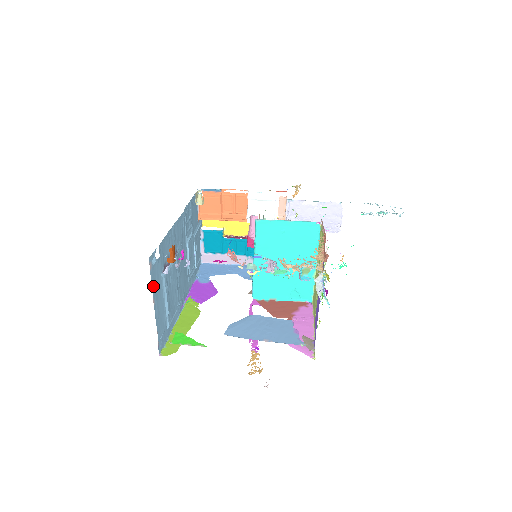
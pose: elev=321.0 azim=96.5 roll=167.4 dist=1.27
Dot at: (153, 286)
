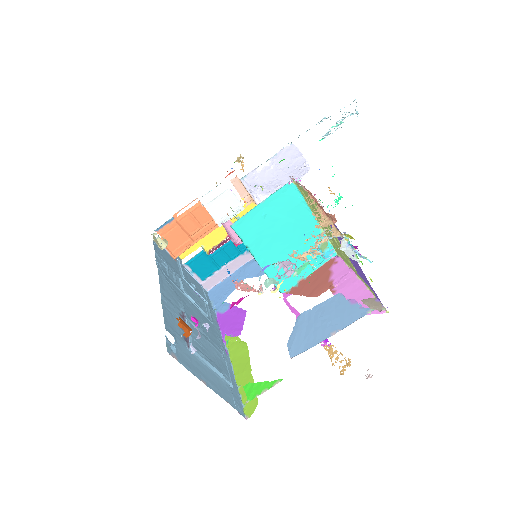
Dot at: (191, 370)
